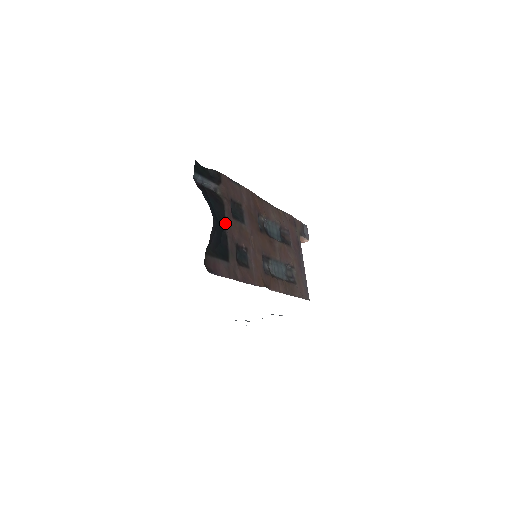
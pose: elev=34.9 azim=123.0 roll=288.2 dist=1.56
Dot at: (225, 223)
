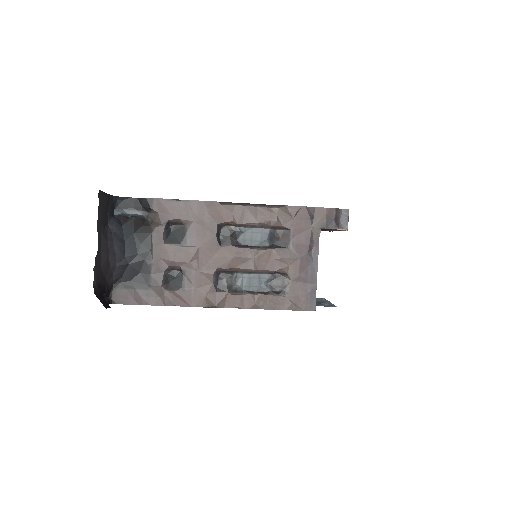
Dot at: (150, 252)
